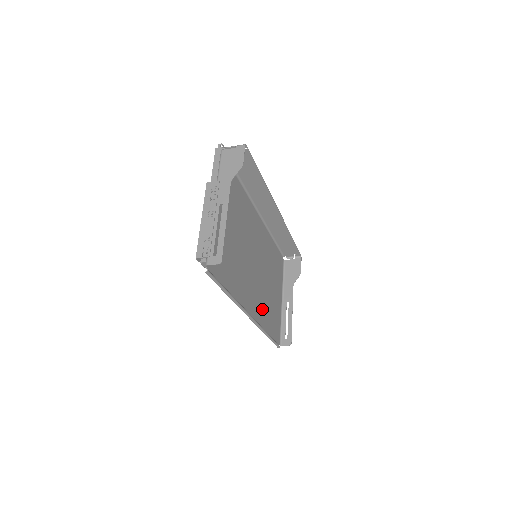
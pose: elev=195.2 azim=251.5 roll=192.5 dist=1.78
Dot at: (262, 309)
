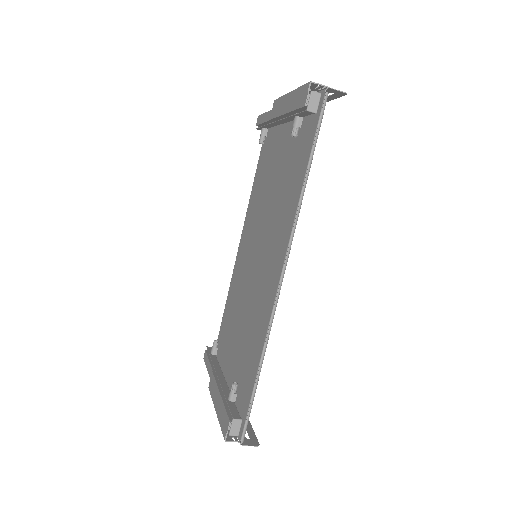
Dot at: (259, 322)
